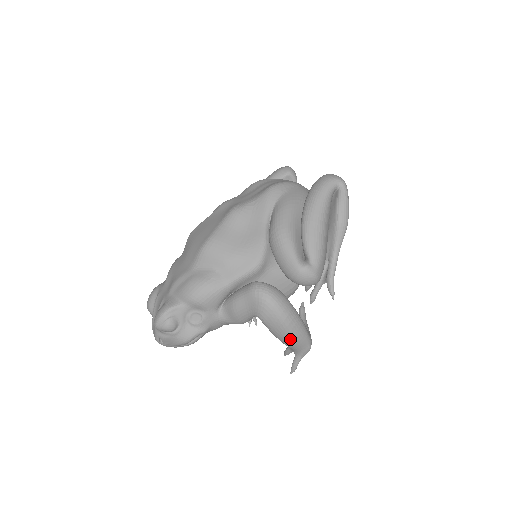
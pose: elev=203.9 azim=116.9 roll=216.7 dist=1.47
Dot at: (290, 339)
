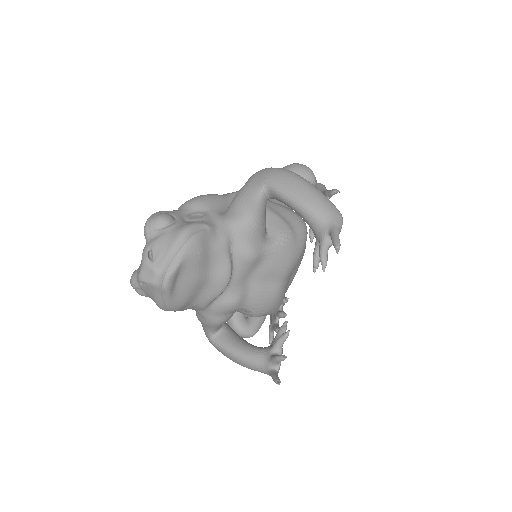
Dot at: (308, 191)
